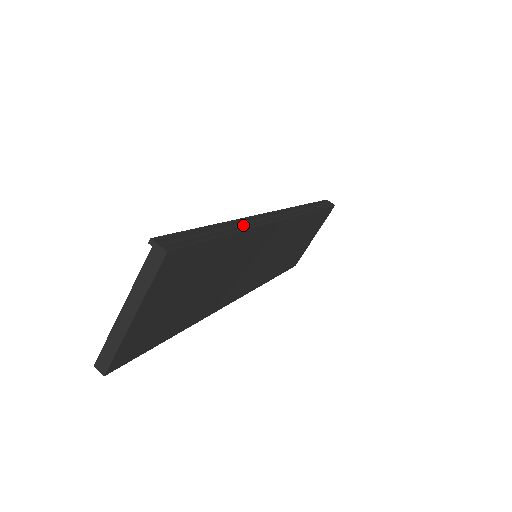
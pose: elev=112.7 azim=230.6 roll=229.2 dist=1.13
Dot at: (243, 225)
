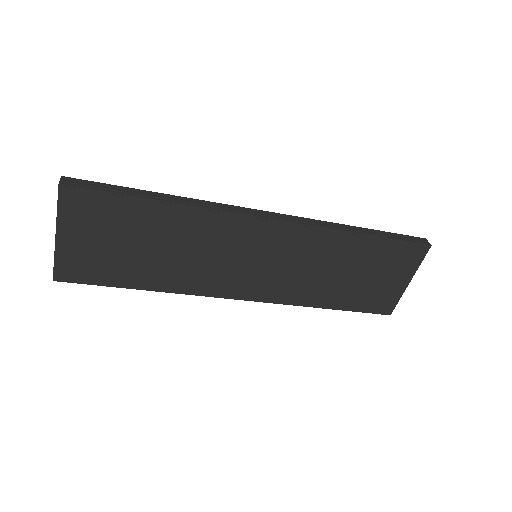
Dot at: (188, 201)
